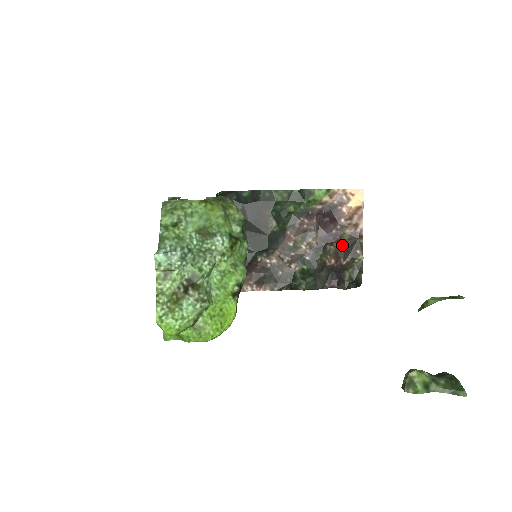
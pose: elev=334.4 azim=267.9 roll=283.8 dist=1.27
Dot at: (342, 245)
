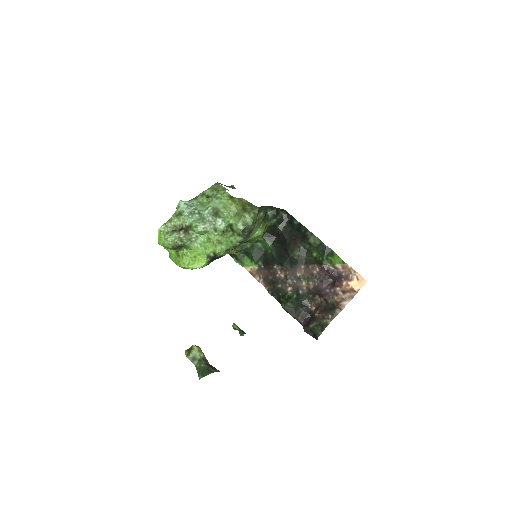
Dot at: (326, 304)
